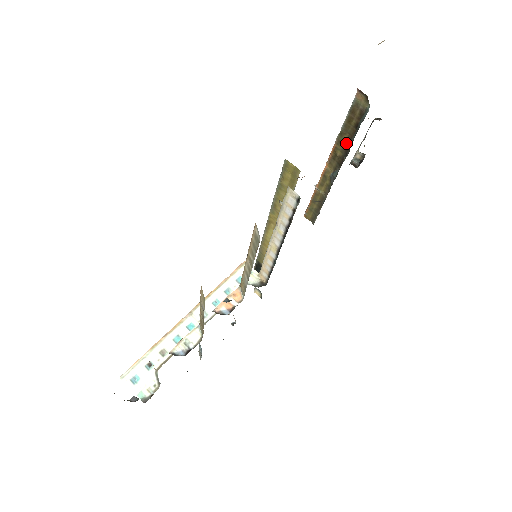
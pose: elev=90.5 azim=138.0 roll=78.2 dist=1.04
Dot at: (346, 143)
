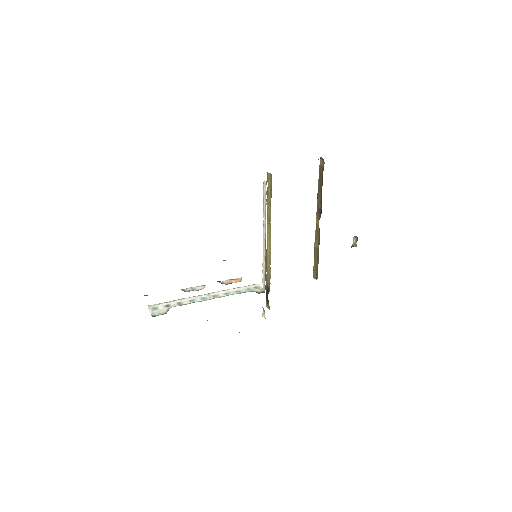
Dot at: (321, 196)
